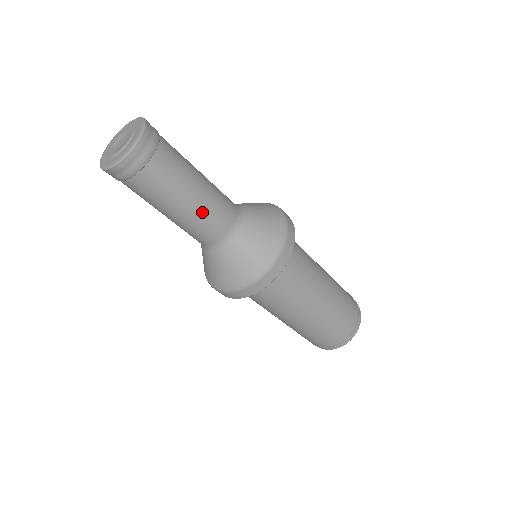
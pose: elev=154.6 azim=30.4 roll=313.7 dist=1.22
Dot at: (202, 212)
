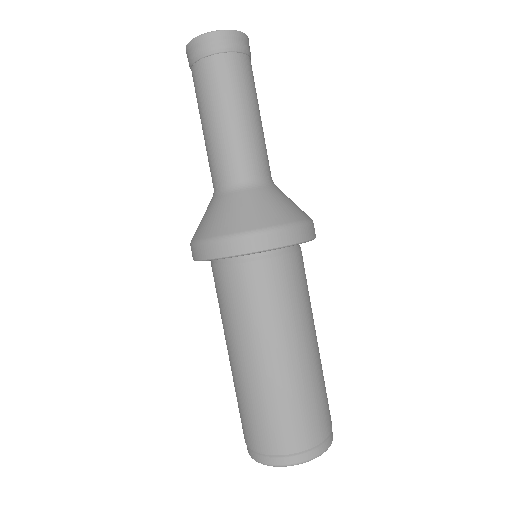
Dot at: (261, 136)
